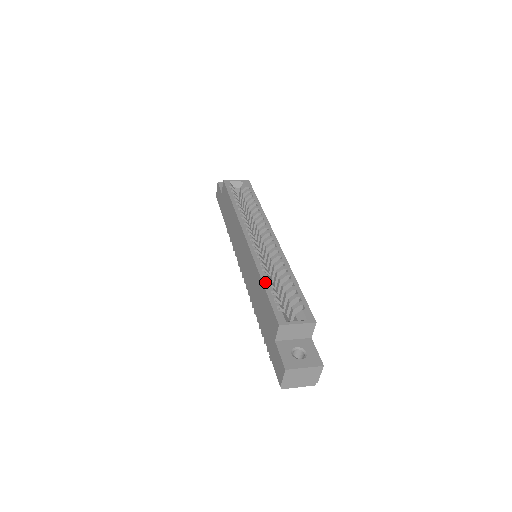
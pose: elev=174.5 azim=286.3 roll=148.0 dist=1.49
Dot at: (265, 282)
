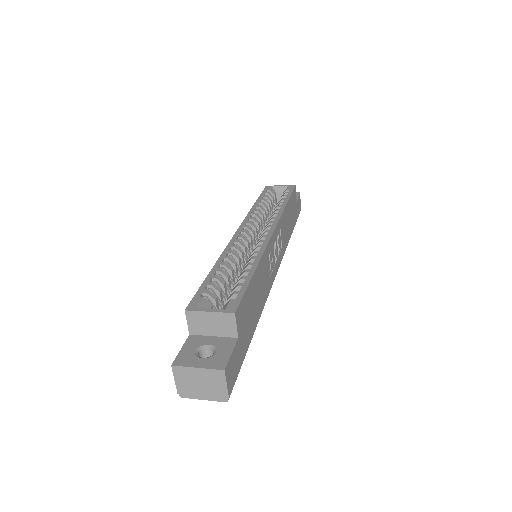
Dot at: (214, 269)
